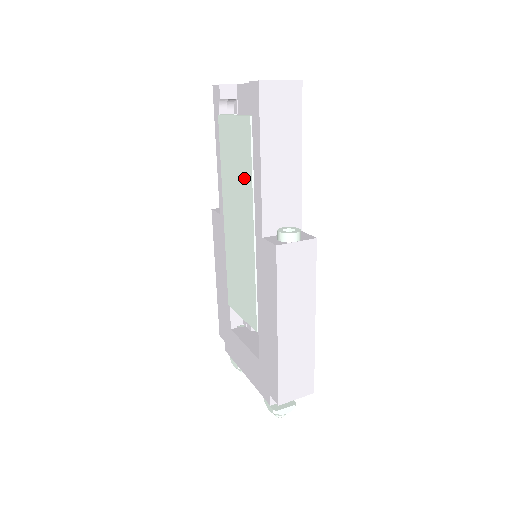
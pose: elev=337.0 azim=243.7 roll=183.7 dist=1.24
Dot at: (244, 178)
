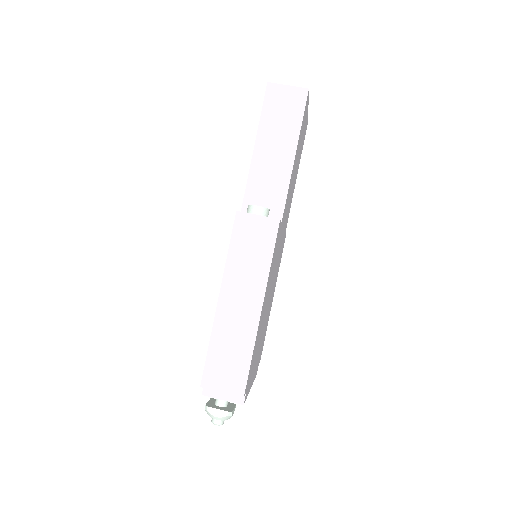
Dot at: occluded
